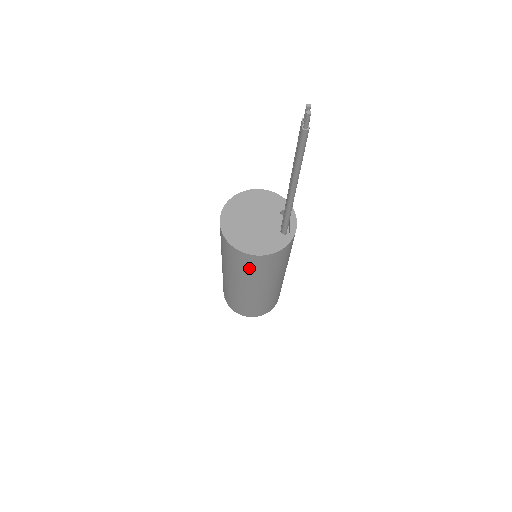
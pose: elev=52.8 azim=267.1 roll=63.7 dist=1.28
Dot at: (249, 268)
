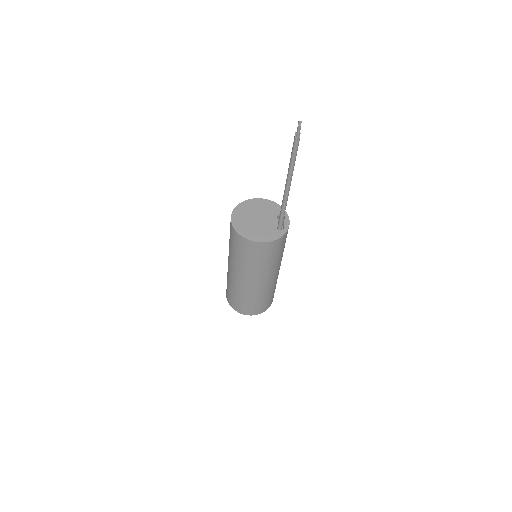
Dot at: (250, 256)
